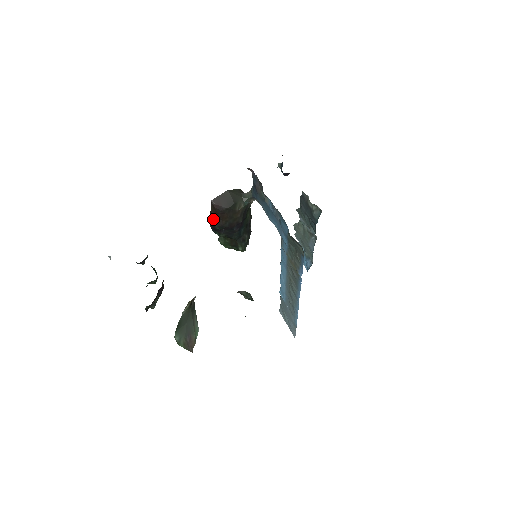
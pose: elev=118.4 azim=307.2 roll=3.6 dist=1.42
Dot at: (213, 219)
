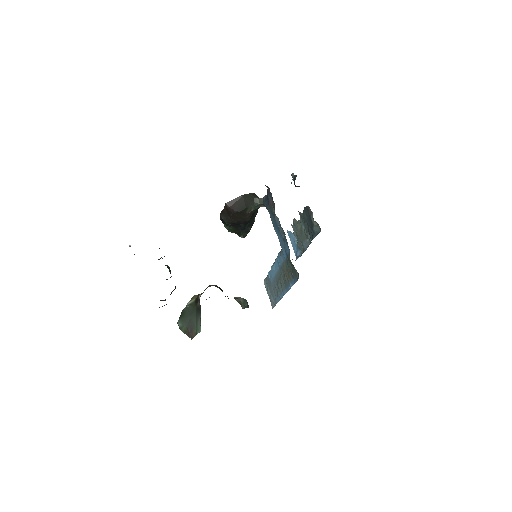
Dot at: (224, 215)
